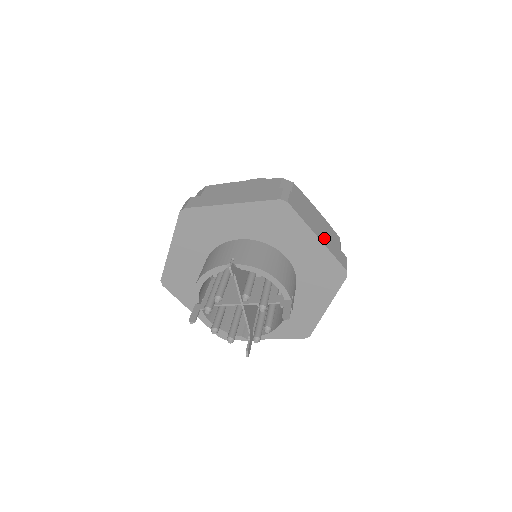
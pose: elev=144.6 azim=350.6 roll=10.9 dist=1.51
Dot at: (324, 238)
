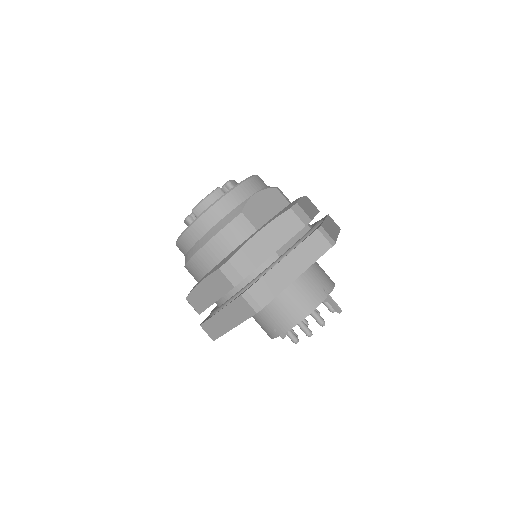
Dot at: (298, 263)
